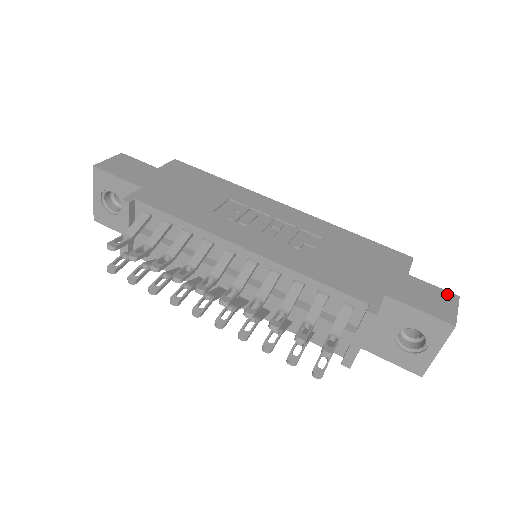
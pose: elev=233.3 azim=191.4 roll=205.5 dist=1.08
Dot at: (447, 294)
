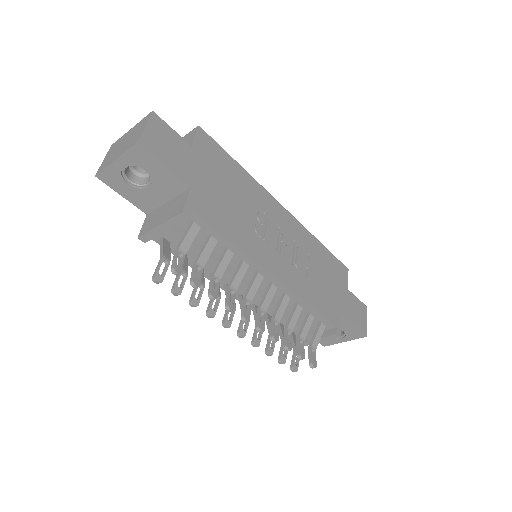
Dot at: (363, 306)
